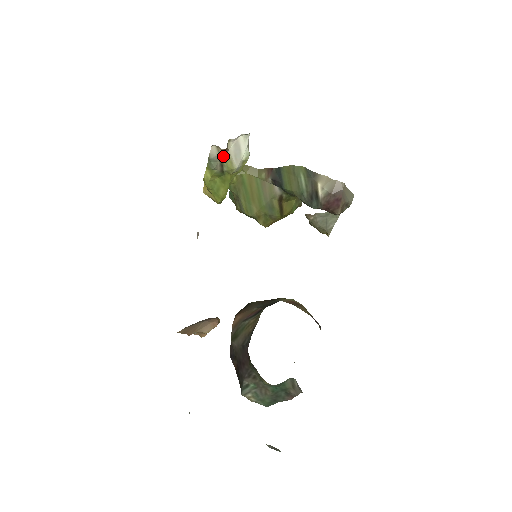
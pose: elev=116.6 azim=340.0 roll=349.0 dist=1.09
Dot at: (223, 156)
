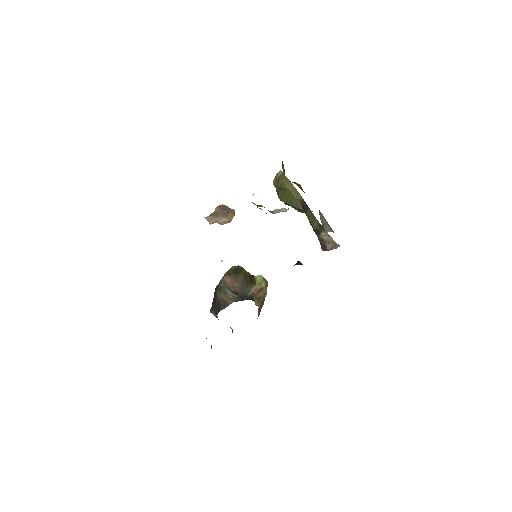
Dot at: occluded
